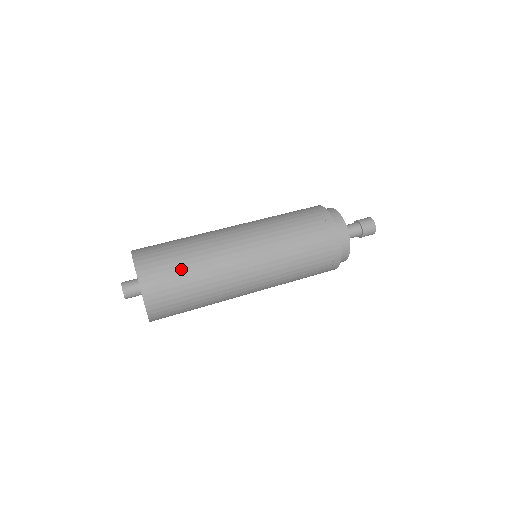
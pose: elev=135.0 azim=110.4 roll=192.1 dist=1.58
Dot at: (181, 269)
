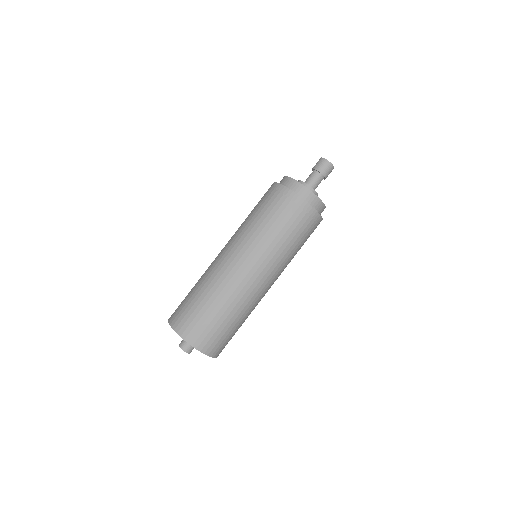
Dot at: occluded
